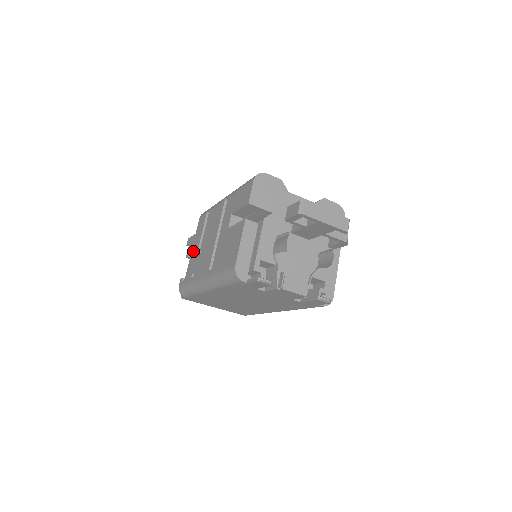
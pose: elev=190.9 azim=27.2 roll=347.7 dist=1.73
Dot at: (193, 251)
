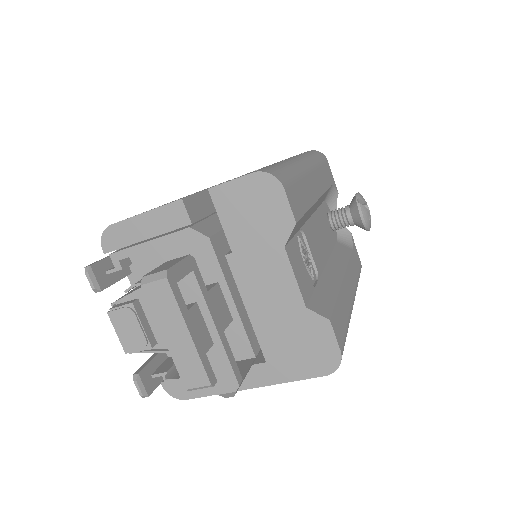
Dot at: occluded
